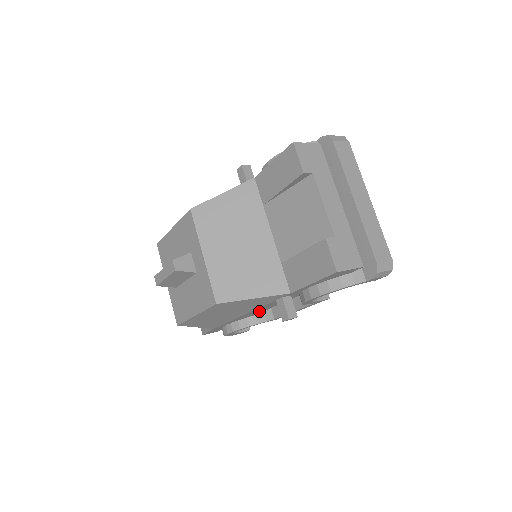
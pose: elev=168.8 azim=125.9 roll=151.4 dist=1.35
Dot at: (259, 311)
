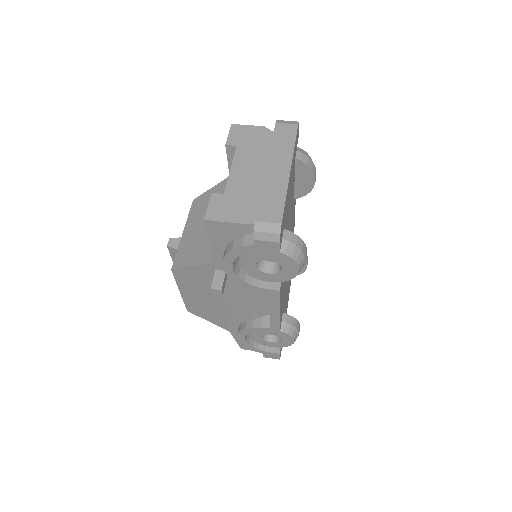
Dot at: (243, 307)
